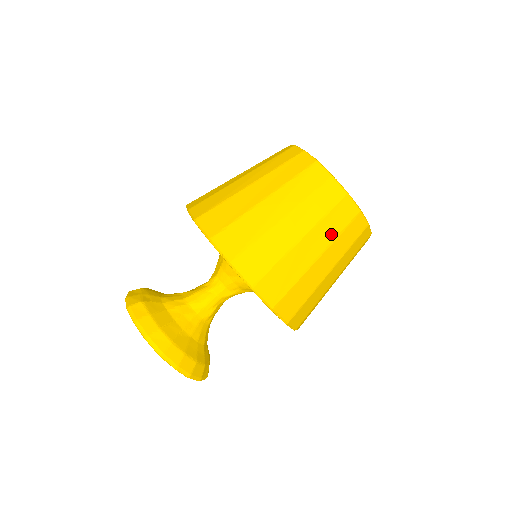
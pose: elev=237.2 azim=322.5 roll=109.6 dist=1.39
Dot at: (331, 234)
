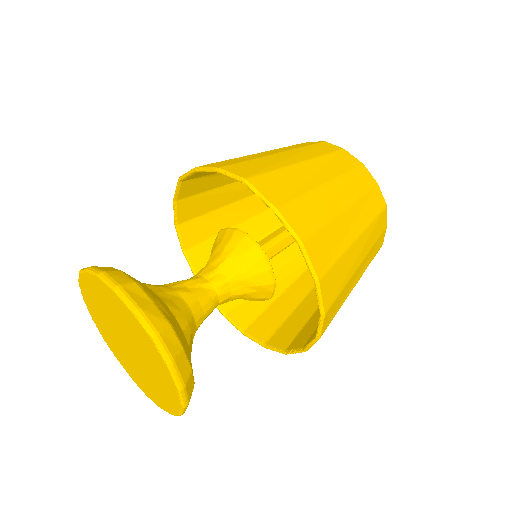
Dot at: occluded
